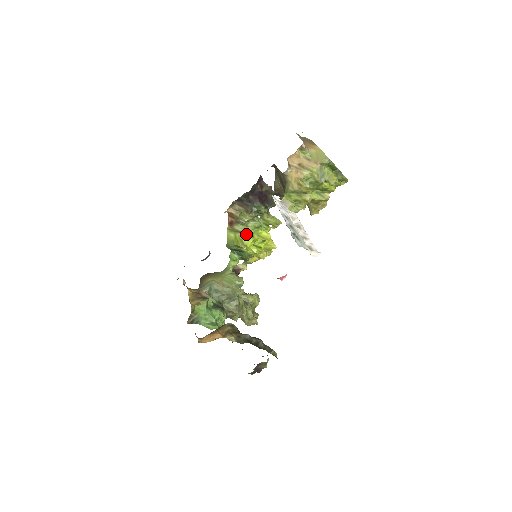
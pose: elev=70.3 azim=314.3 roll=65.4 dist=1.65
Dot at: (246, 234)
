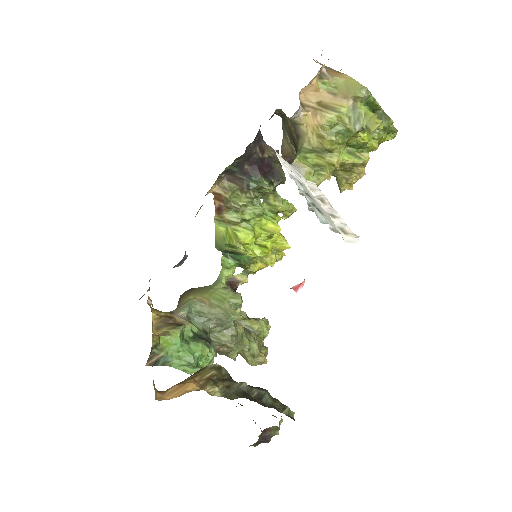
Dot at: (243, 226)
